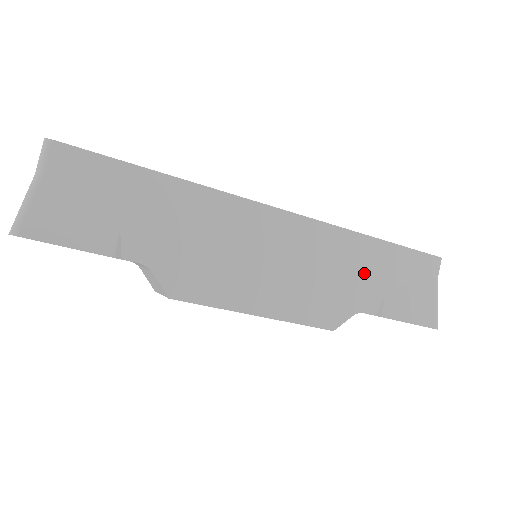
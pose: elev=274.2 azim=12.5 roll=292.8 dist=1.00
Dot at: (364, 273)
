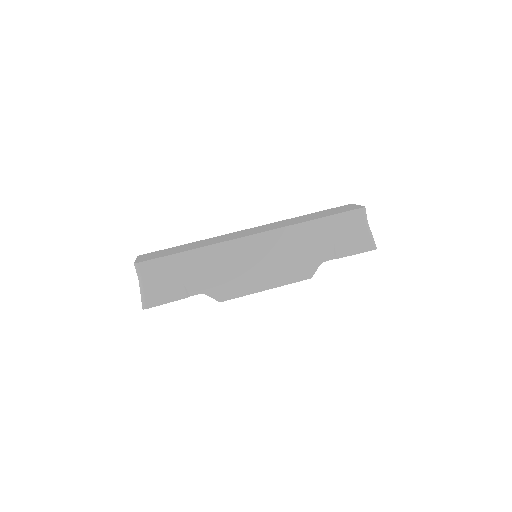
Dot at: (316, 241)
